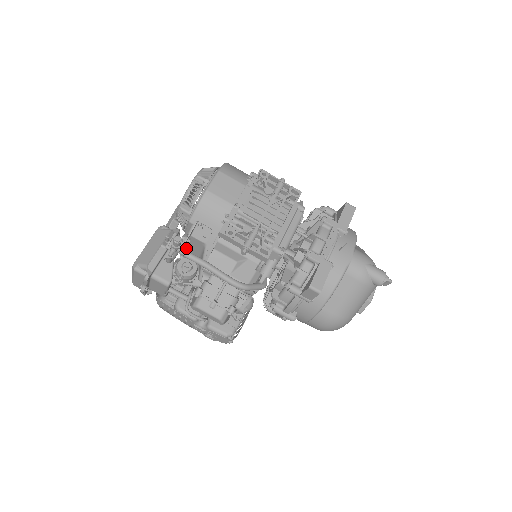
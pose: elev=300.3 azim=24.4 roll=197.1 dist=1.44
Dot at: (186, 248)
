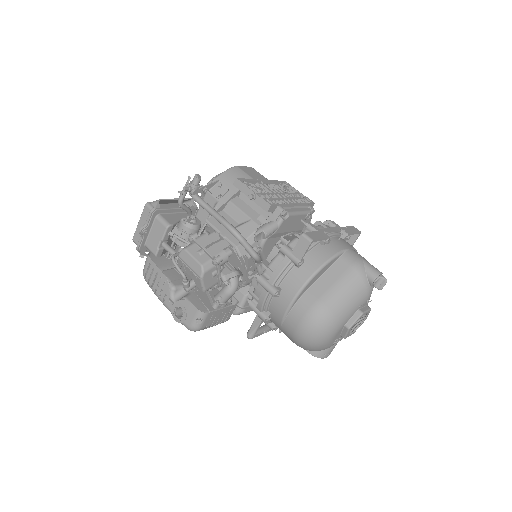
Dot at: (197, 216)
